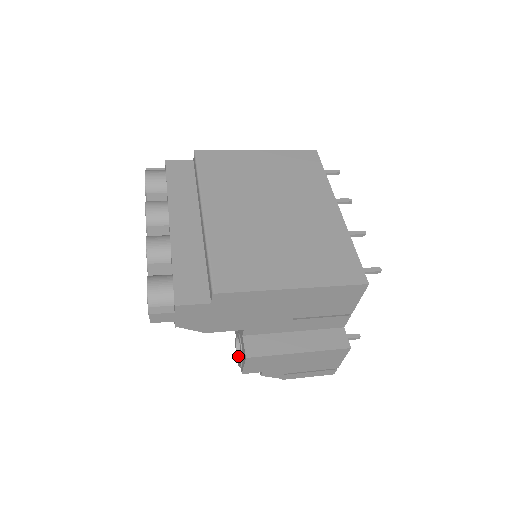
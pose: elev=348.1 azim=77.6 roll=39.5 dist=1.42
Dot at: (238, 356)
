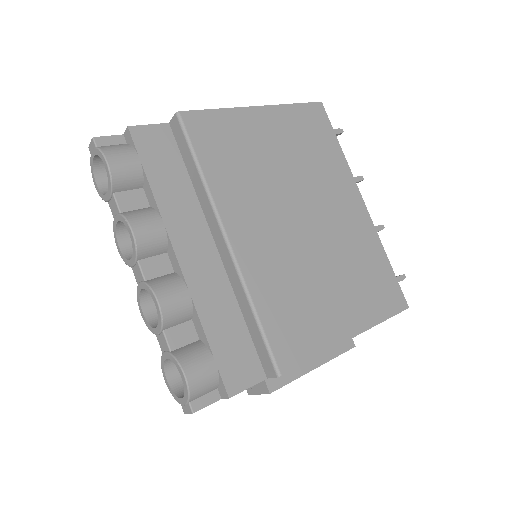
Dot at: occluded
